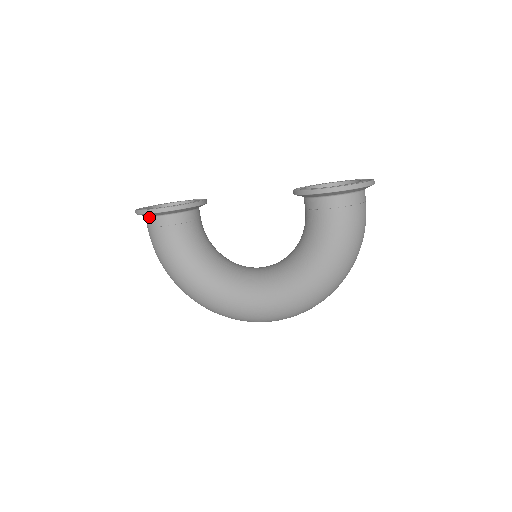
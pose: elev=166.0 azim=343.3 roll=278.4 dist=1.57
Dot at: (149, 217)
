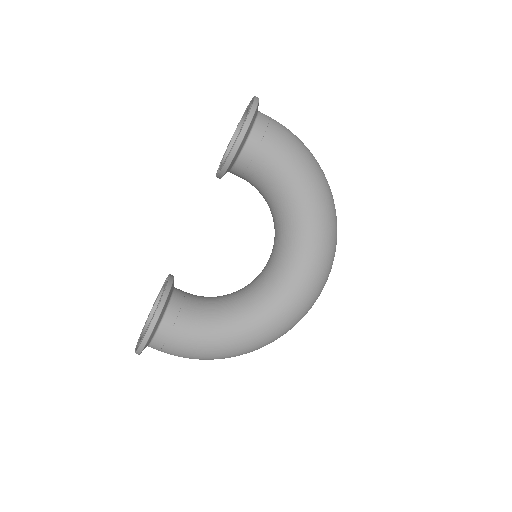
Dot at: (153, 340)
